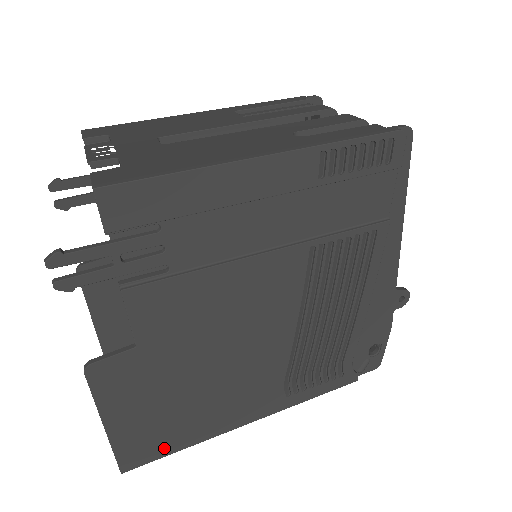
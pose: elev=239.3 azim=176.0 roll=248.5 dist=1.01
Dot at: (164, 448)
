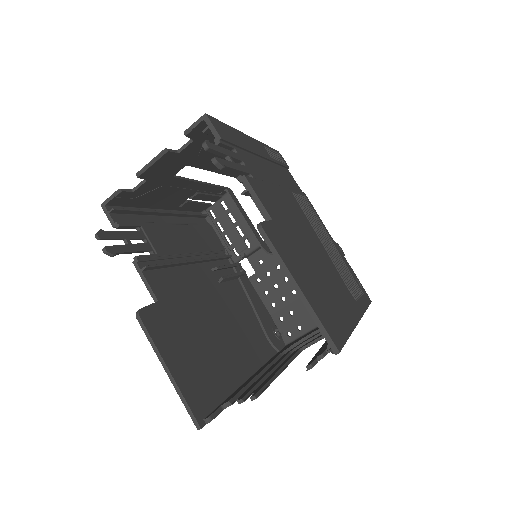
Dot at: (341, 329)
